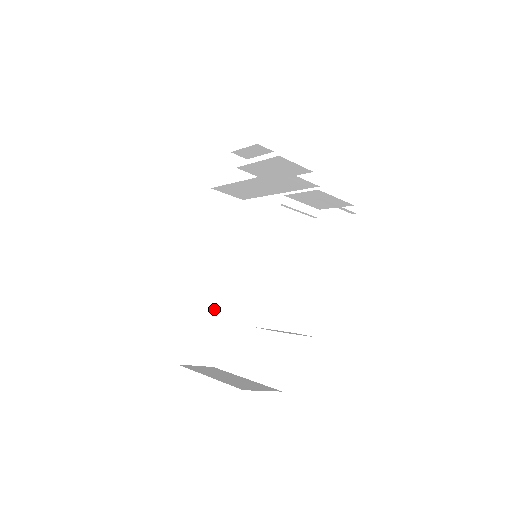
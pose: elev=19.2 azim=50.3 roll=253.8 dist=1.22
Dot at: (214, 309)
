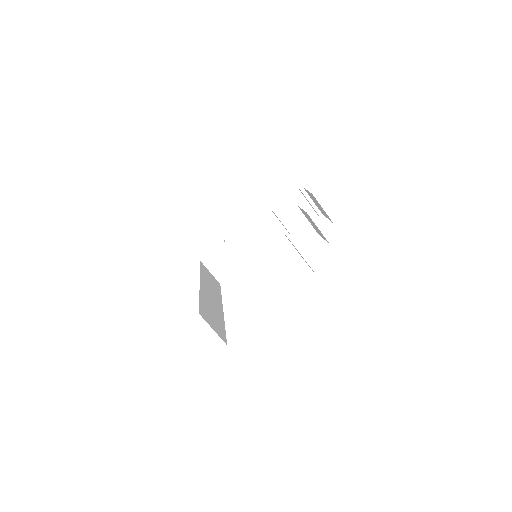
Dot at: (217, 313)
